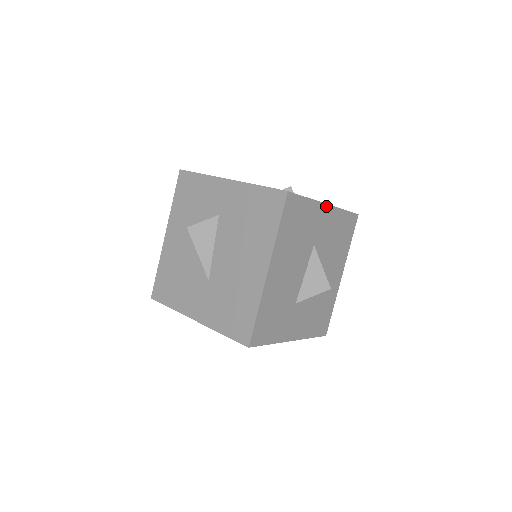
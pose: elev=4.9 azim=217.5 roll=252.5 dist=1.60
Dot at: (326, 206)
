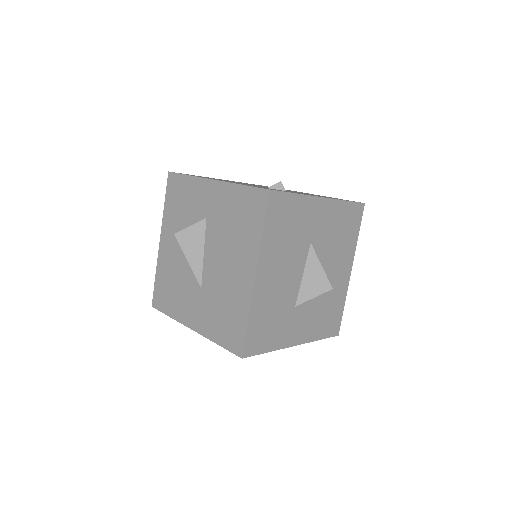
Dot at: (321, 199)
